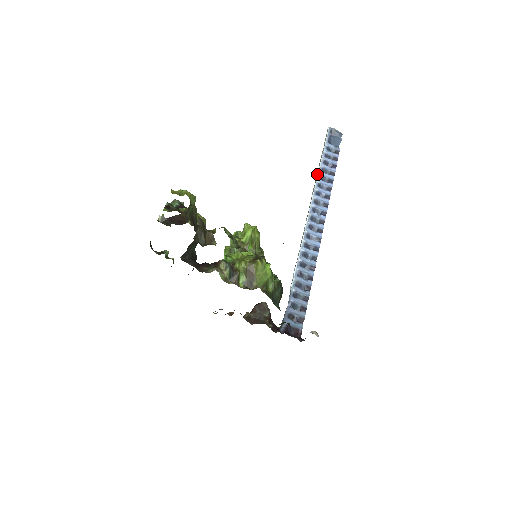
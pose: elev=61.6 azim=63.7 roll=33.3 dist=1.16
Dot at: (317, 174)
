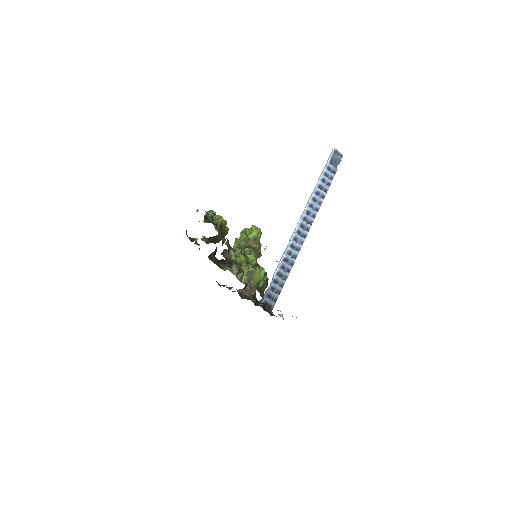
Dot at: (314, 189)
